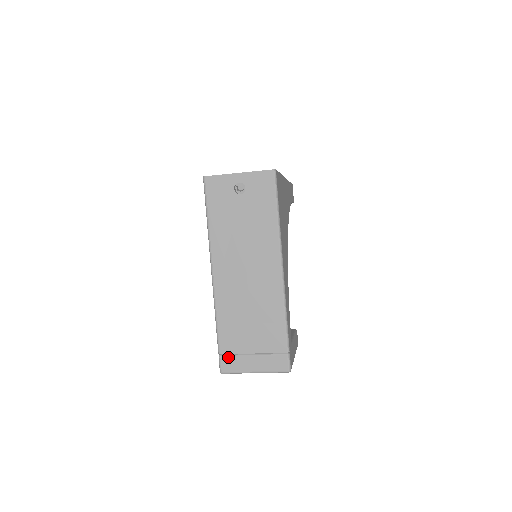
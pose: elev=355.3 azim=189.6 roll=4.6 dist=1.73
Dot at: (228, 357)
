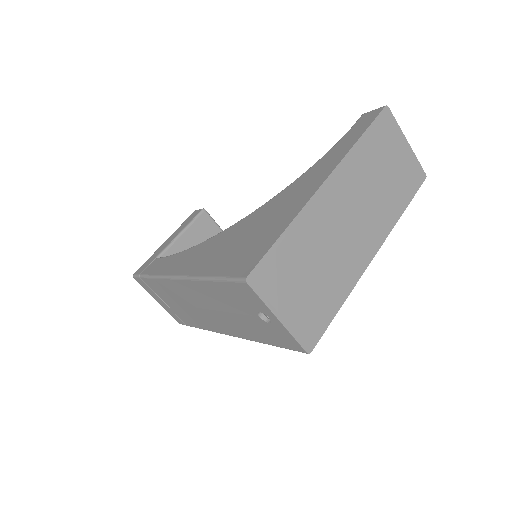
Dot at: (145, 284)
